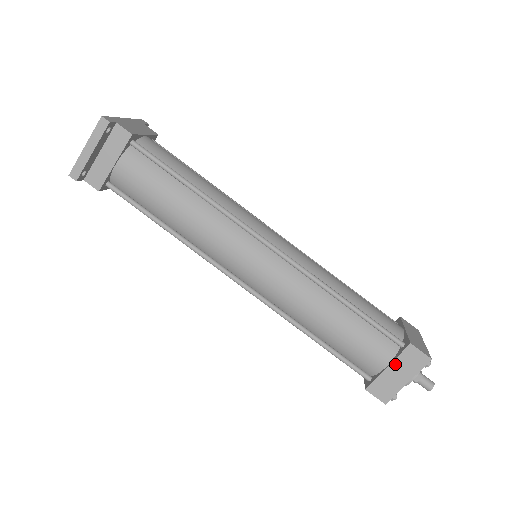
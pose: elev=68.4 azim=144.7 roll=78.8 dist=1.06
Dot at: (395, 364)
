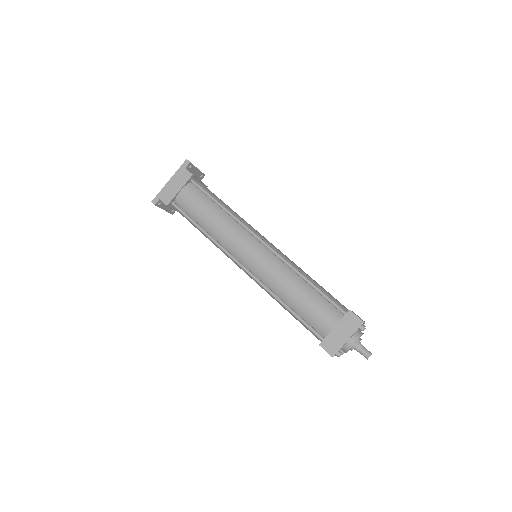
Dot at: occluded
